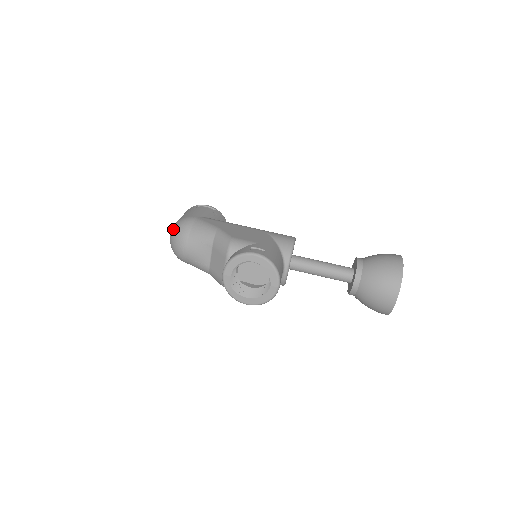
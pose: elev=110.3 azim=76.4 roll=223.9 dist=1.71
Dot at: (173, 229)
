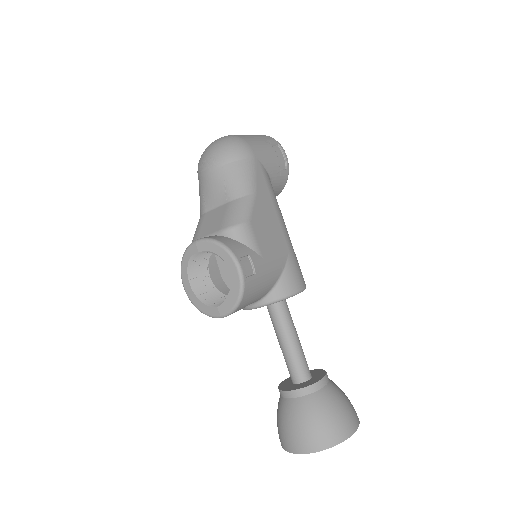
Dot at: (225, 138)
